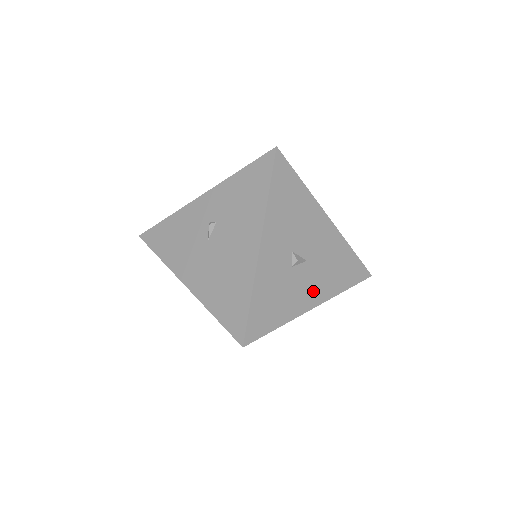
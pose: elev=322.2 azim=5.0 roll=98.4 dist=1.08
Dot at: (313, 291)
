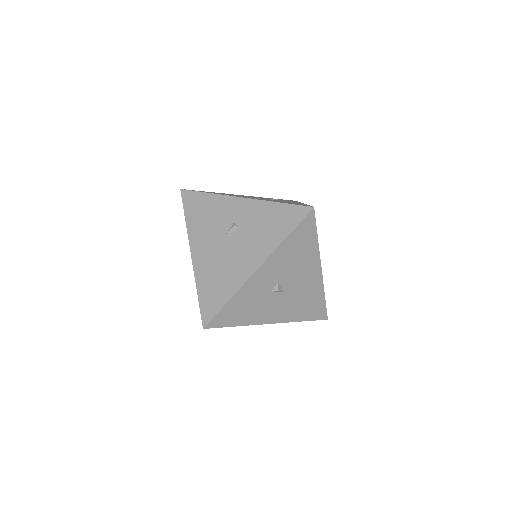
Dot at: (276, 313)
